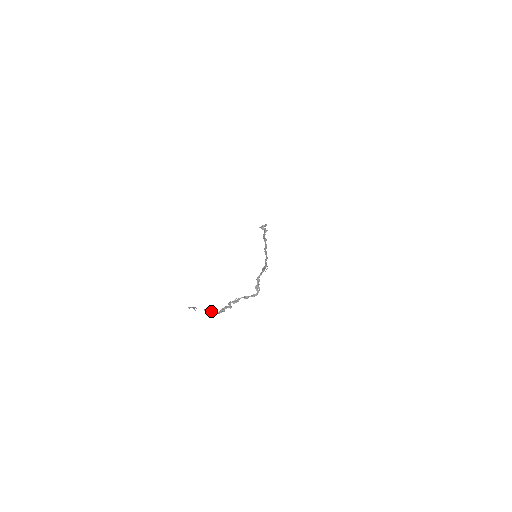
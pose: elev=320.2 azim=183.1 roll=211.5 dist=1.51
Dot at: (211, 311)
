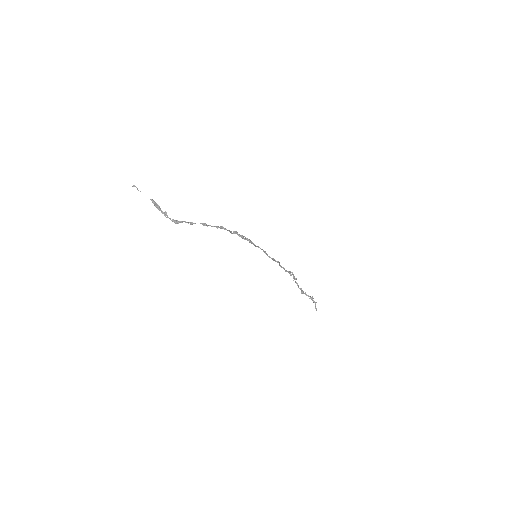
Dot at: (160, 210)
